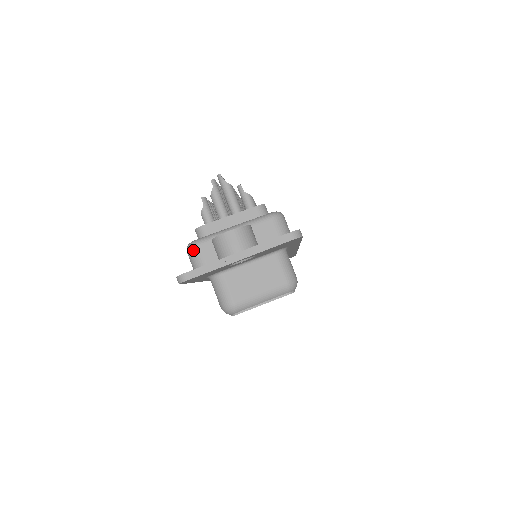
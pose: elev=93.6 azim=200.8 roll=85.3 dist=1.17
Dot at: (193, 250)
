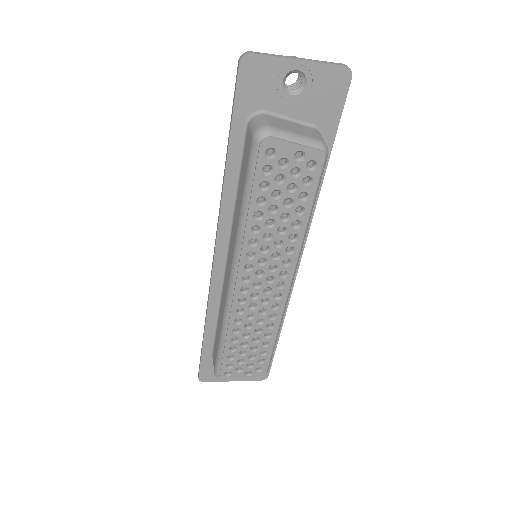
Dot at: occluded
